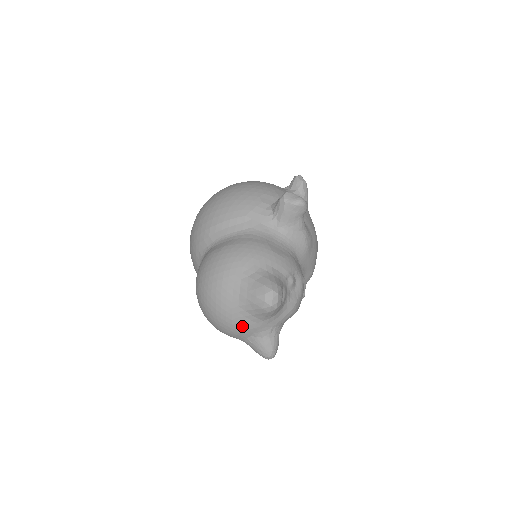
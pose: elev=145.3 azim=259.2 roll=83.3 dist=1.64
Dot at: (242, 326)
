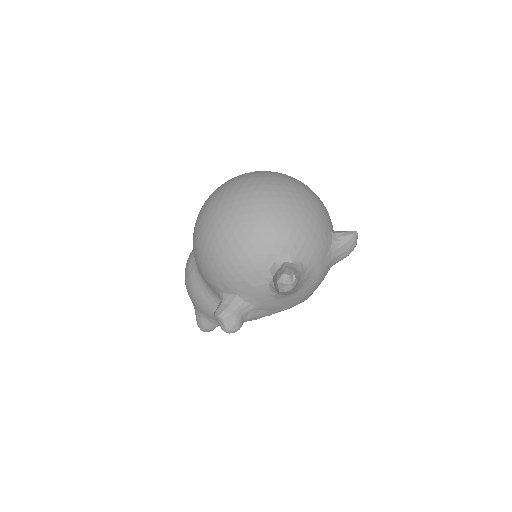
Dot at: occluded
